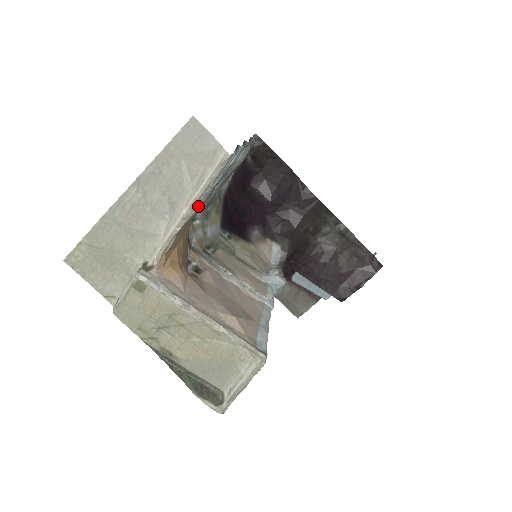
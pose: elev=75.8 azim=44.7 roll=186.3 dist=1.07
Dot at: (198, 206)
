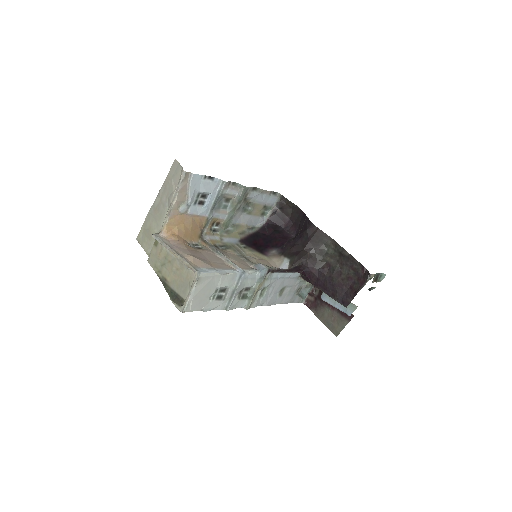
Dot at: (192, 208)
